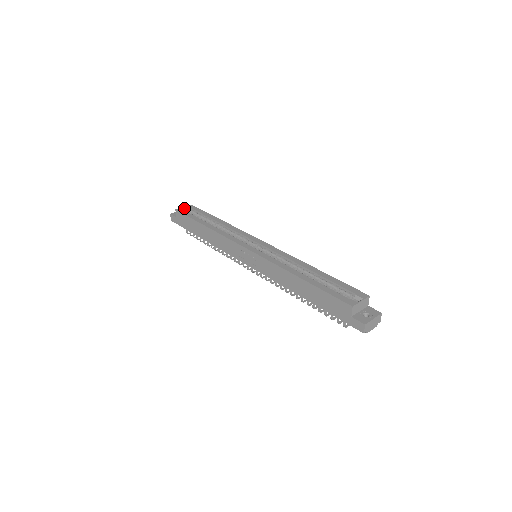
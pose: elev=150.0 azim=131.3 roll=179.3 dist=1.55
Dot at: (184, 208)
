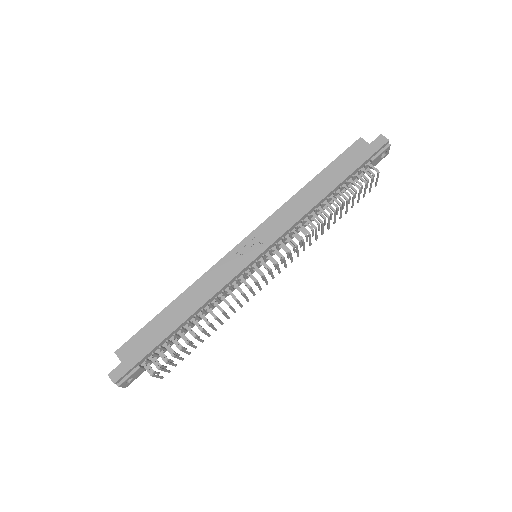
Dot at: occluded
